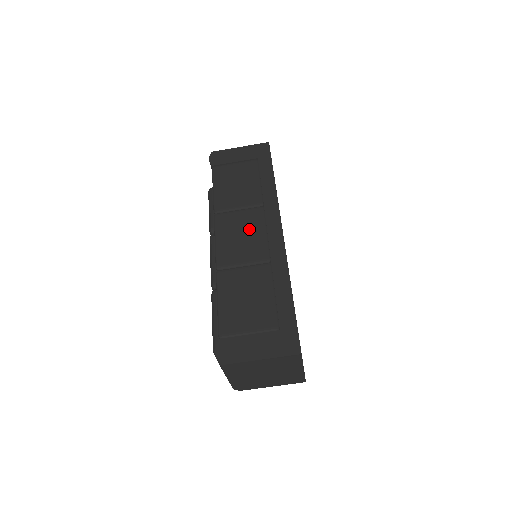
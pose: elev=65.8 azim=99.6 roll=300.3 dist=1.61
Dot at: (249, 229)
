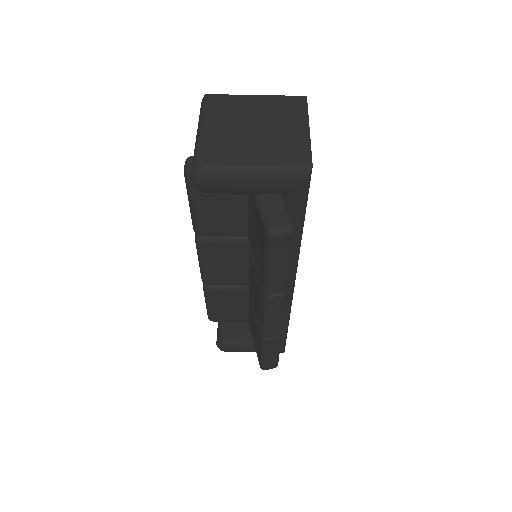
Dot at: occluded
